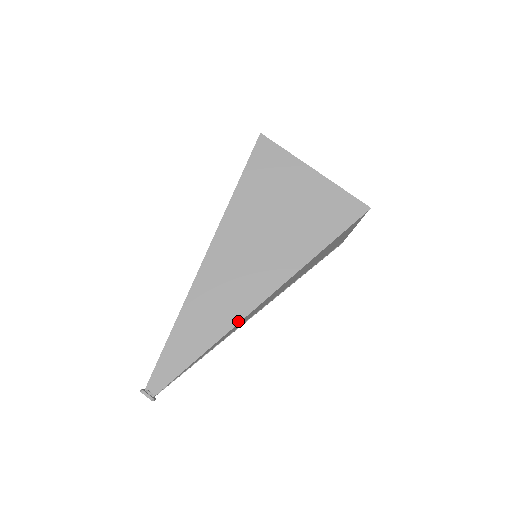
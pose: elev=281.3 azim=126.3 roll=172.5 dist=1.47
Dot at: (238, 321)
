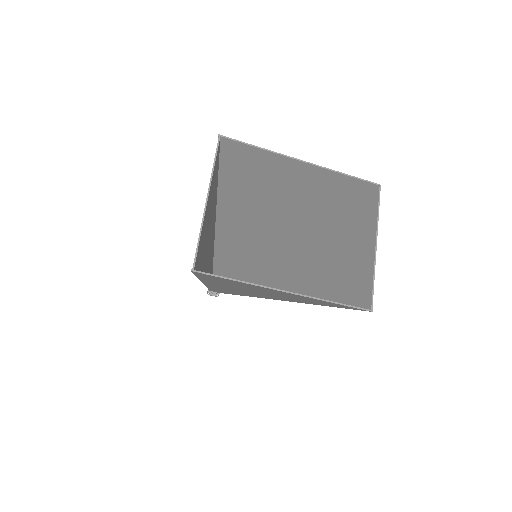
Dot at: (257, 297)
